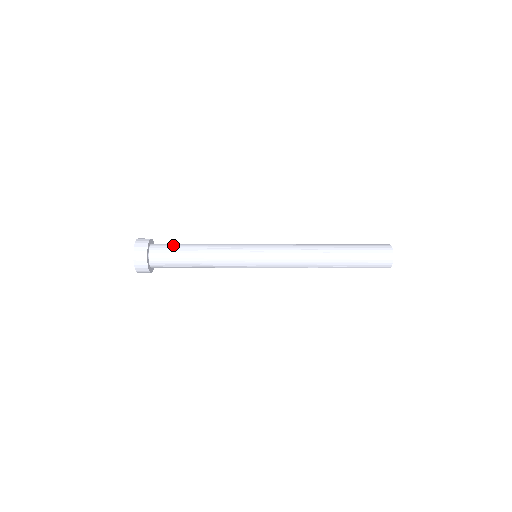
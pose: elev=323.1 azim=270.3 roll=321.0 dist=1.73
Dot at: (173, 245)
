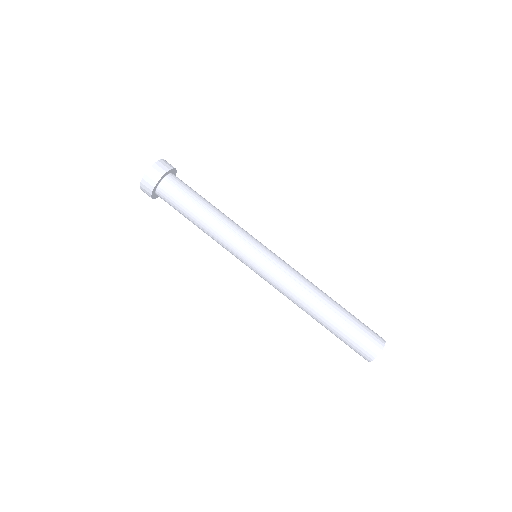
Dot at: (189, 190)
